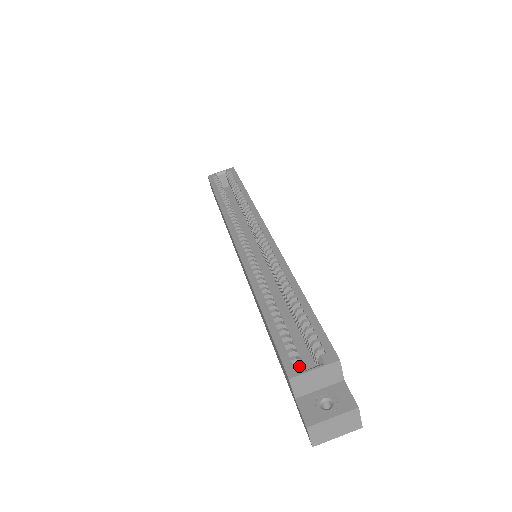
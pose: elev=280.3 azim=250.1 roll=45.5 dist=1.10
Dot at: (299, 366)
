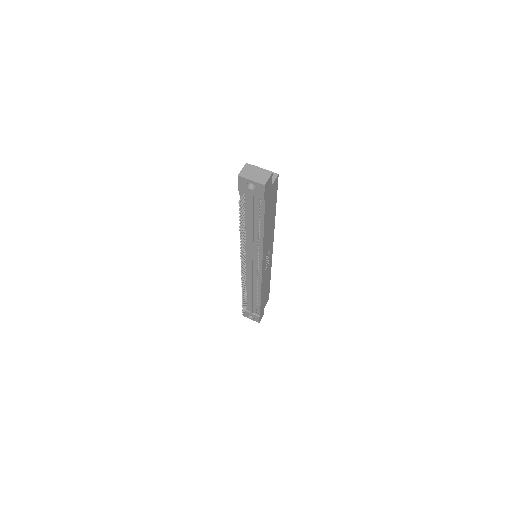
Dot at: occluded
